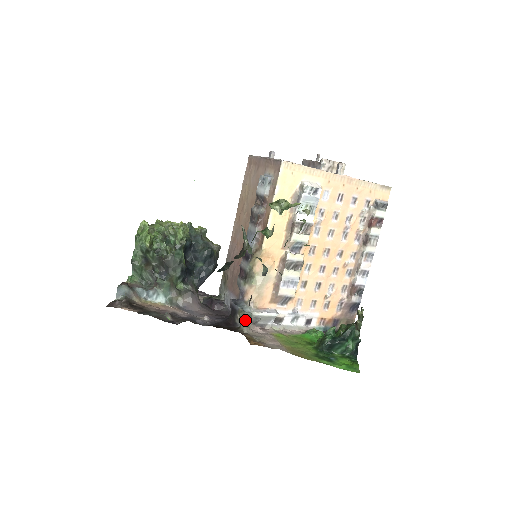
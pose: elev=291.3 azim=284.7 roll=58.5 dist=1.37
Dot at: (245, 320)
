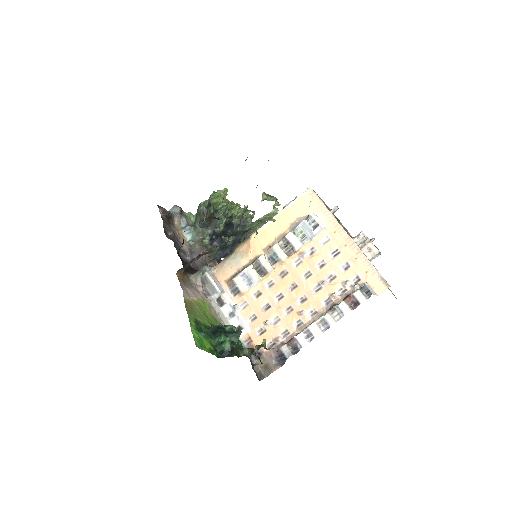
Dot at: (199, 272)
